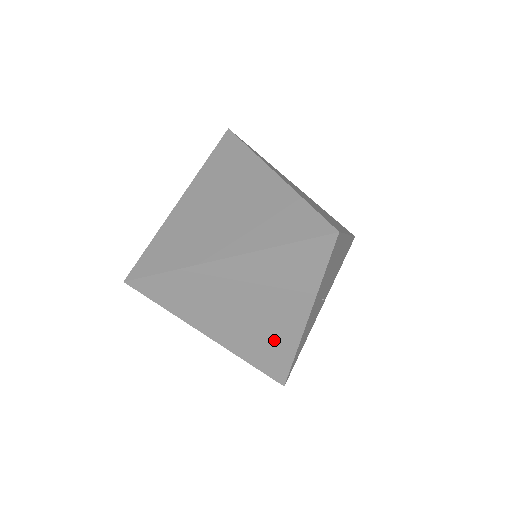
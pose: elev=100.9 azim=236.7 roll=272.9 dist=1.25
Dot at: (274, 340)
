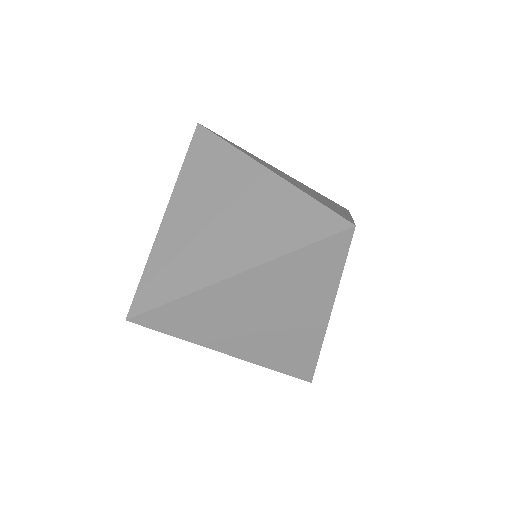
Dot at: (296, 343)
